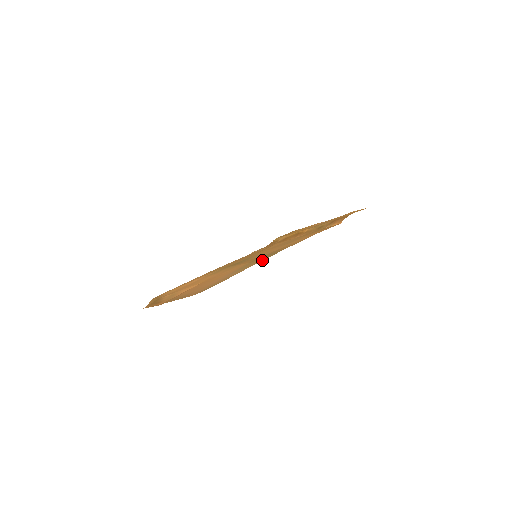
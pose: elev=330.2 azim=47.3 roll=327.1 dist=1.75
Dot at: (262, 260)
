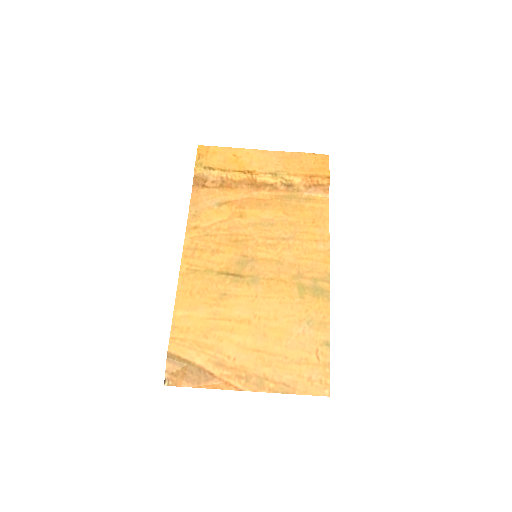
Dot at: (328, 306)
